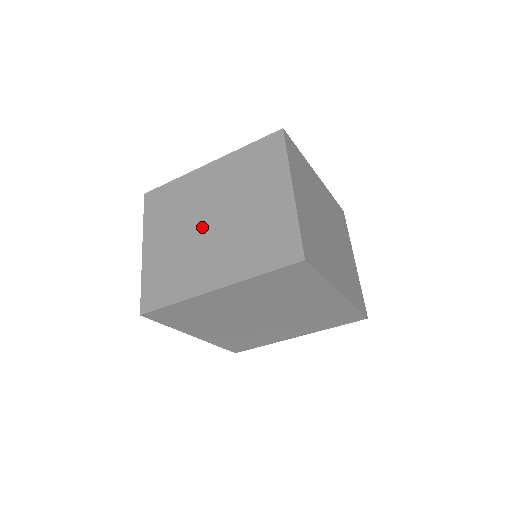
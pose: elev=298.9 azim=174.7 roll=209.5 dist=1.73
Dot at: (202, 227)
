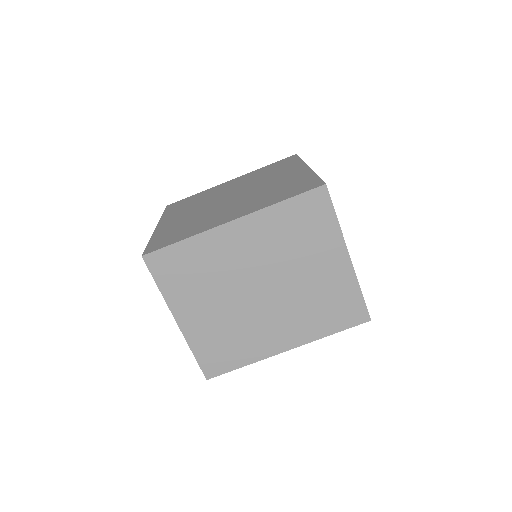
Dot at: (251, 296)
